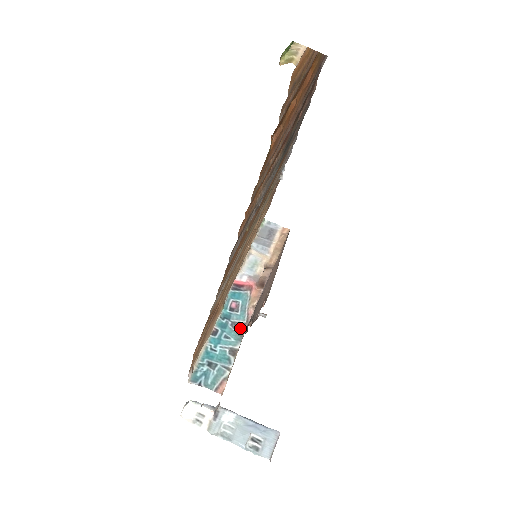
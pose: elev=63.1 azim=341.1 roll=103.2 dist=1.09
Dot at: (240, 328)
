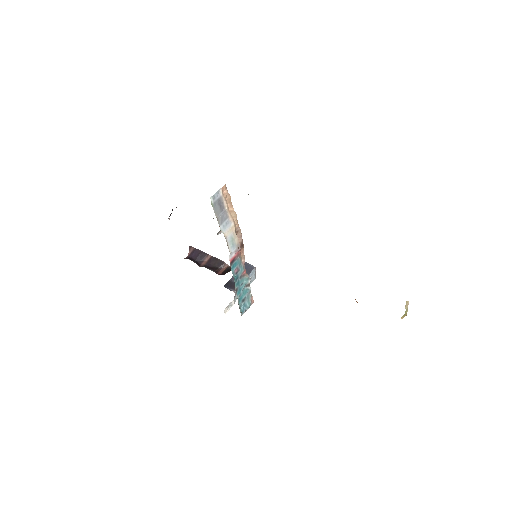
Dot at: (244, 274)
